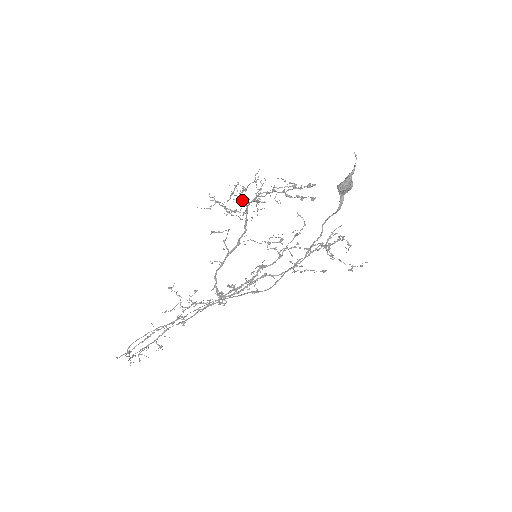
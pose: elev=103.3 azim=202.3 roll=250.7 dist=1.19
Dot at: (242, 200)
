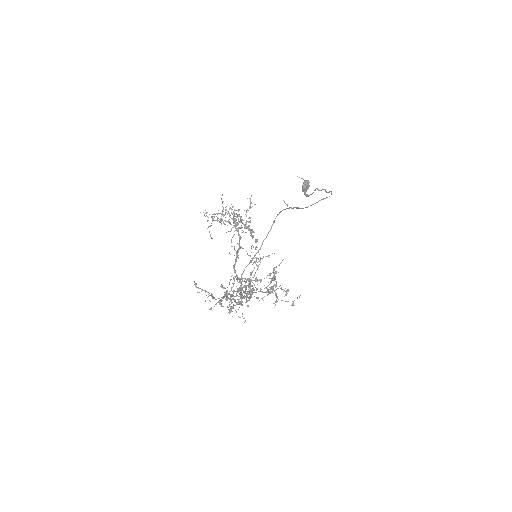
Dot at: occluded
